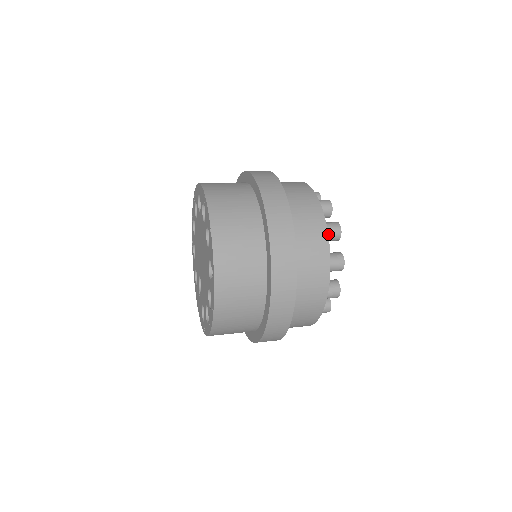
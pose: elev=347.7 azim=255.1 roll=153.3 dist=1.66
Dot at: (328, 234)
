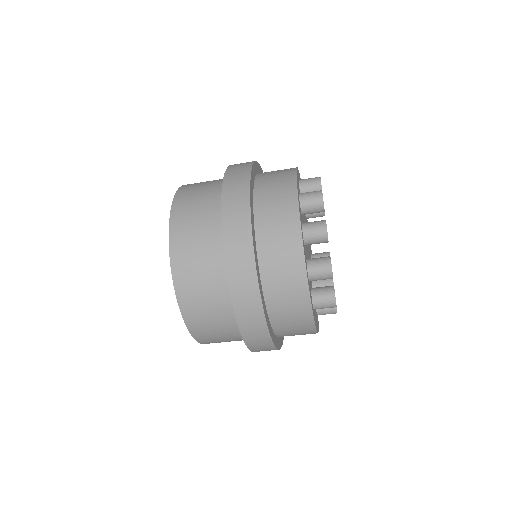
Dot at: (305, 182)
